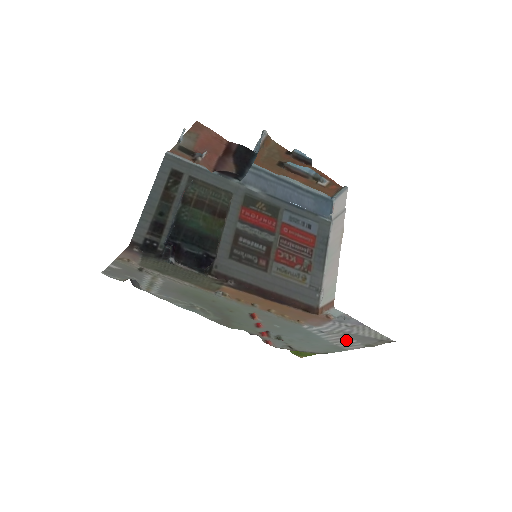
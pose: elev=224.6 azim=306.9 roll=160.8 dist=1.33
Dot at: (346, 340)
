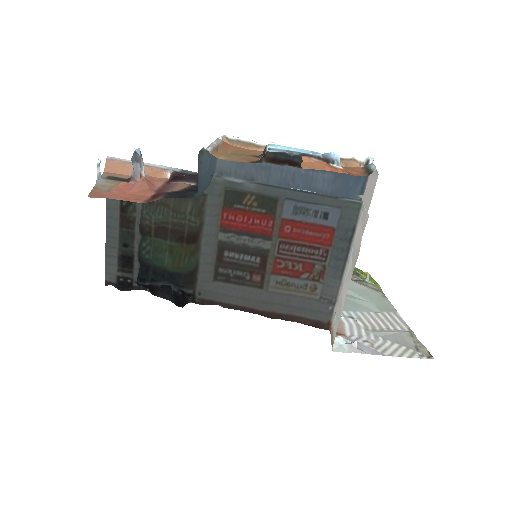
Dot at: (384, 324)
